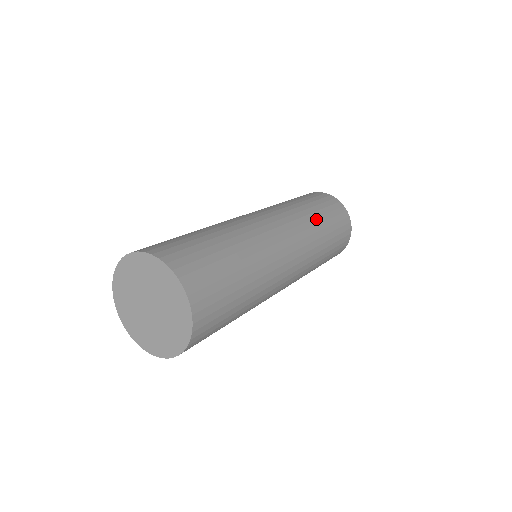
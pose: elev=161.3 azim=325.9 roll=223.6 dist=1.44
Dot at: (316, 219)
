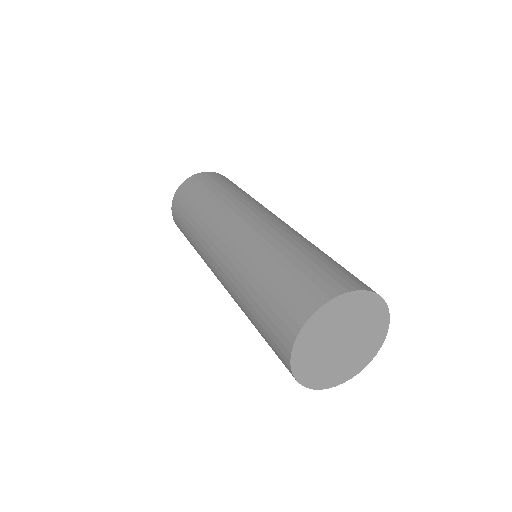
Dot at: occluded
